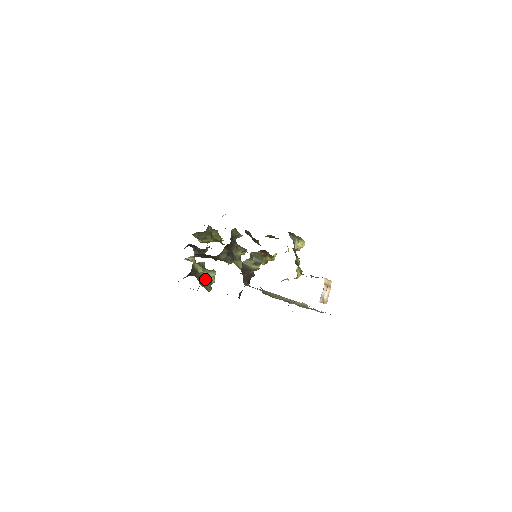
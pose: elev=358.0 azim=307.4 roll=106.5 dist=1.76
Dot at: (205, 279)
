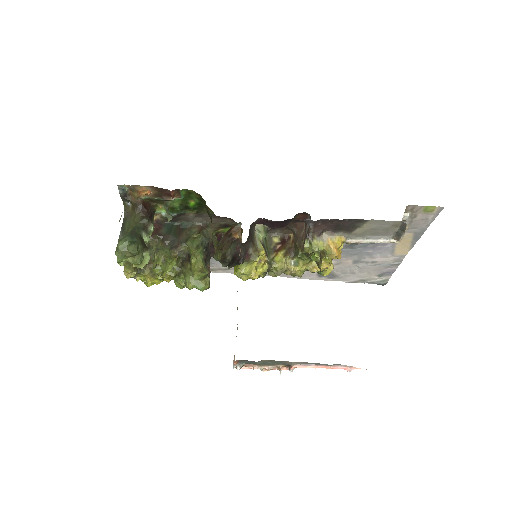
Dot at: (142, 239)
